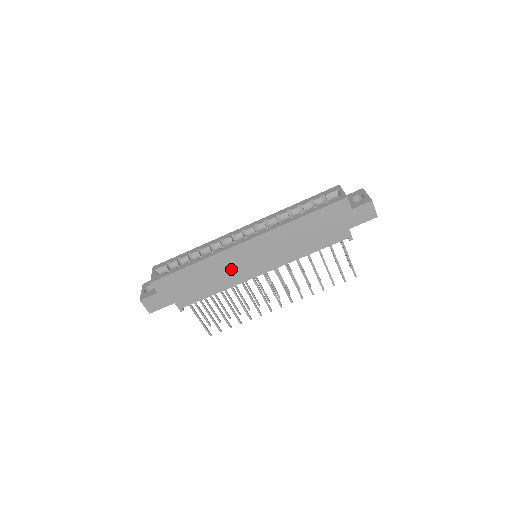
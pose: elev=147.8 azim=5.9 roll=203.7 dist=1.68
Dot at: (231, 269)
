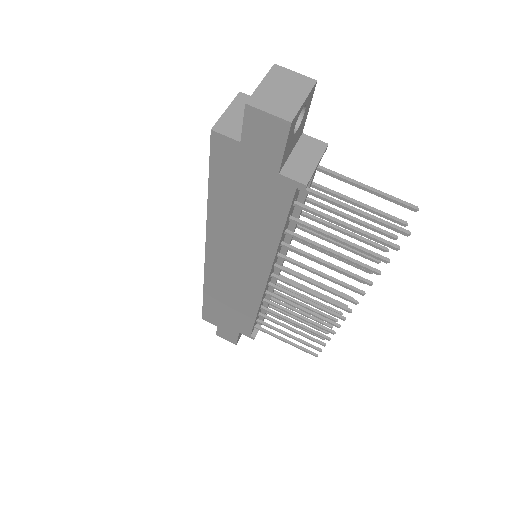
Dot at: (234, 288)
